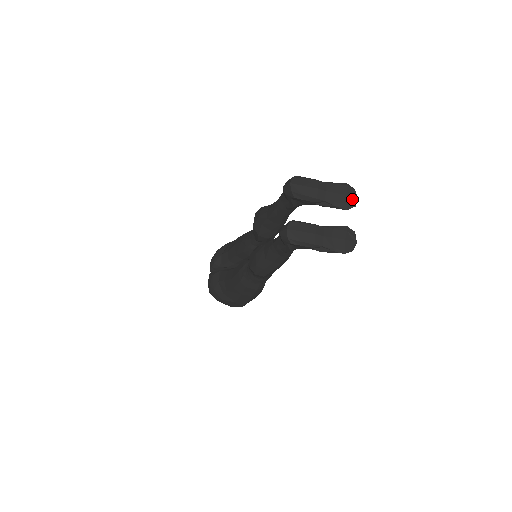
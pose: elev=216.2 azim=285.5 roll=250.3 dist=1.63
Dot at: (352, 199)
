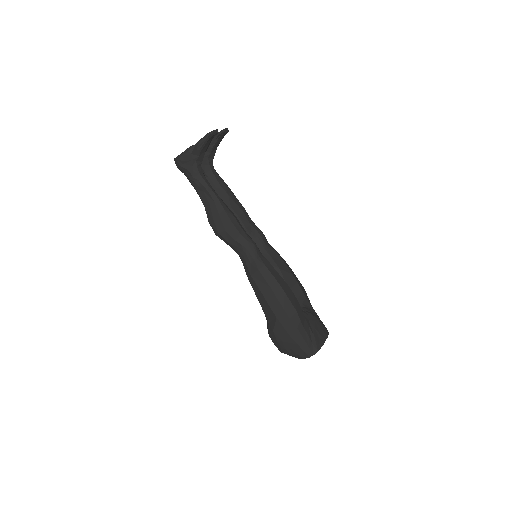
Dot at: occluded
